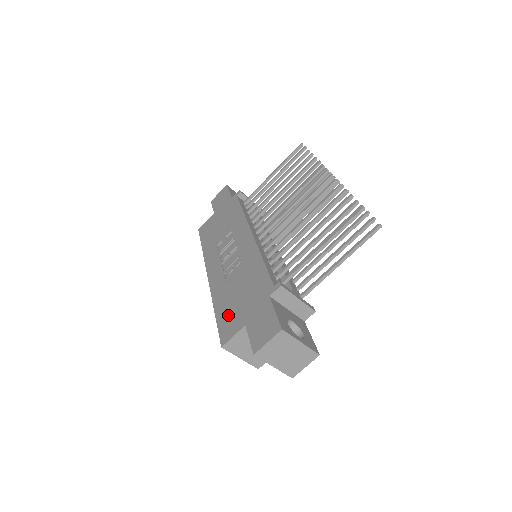
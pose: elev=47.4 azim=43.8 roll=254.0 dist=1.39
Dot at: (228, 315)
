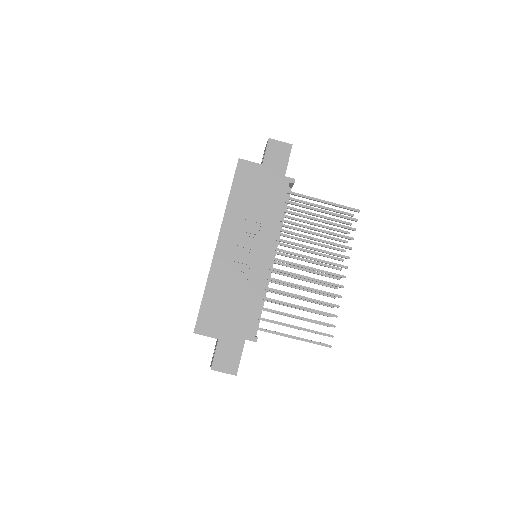
Dot at: (212, 312)
